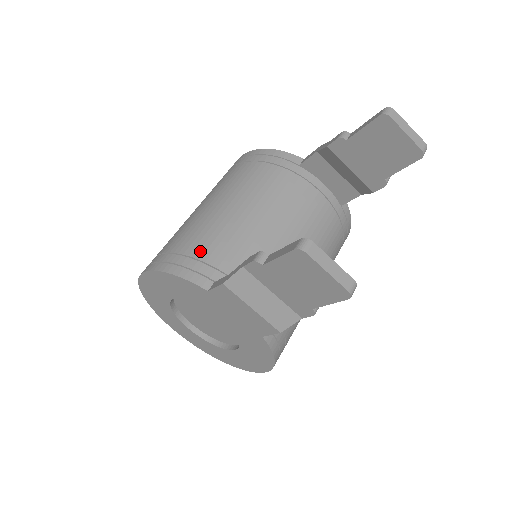
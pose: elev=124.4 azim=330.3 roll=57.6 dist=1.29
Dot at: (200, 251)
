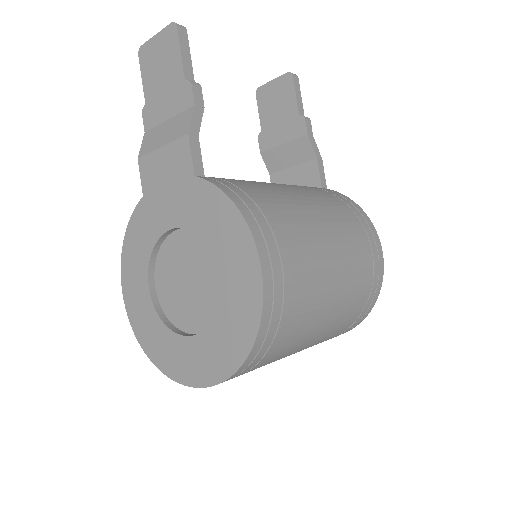
Dot at: occluded
